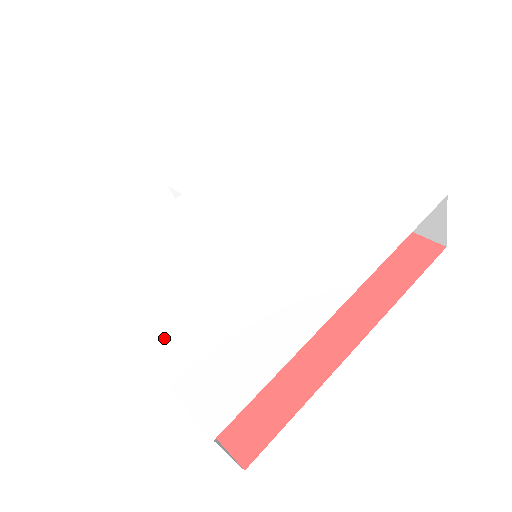
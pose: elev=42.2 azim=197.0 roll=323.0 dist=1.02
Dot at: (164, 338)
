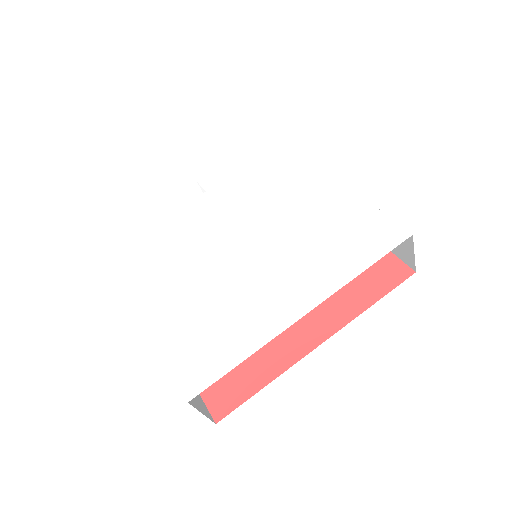
Dot at: (169, 318)
